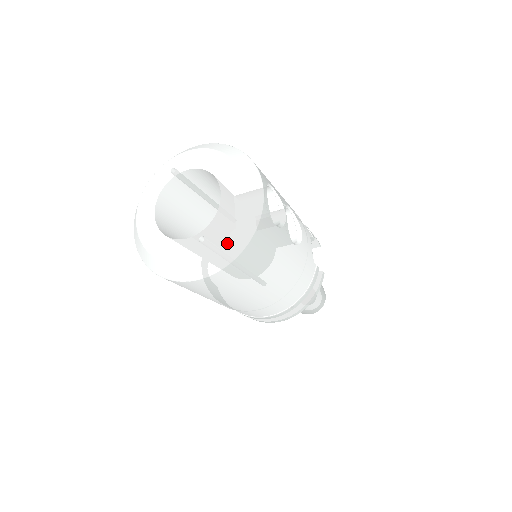
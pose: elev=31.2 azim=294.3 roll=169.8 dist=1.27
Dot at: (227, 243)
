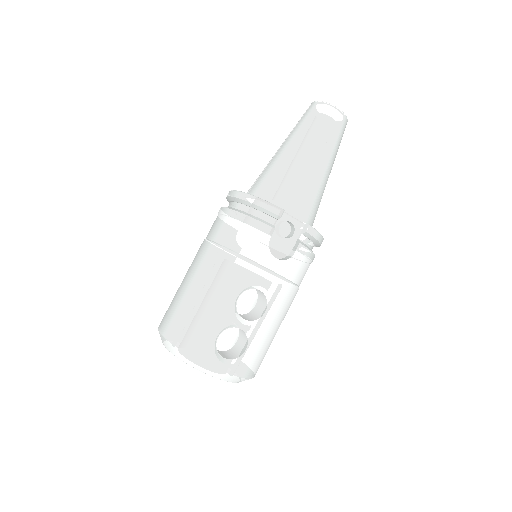
Dot at: occluded
